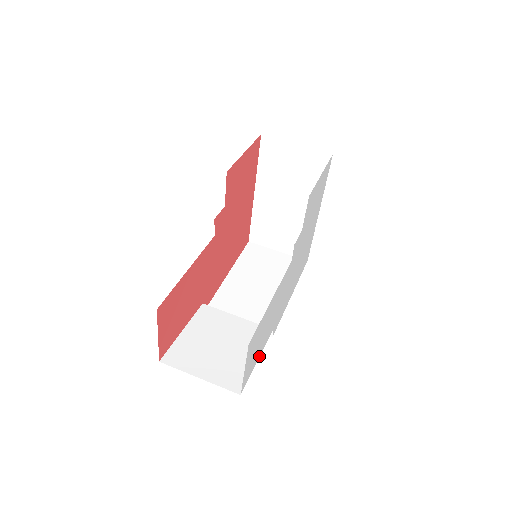
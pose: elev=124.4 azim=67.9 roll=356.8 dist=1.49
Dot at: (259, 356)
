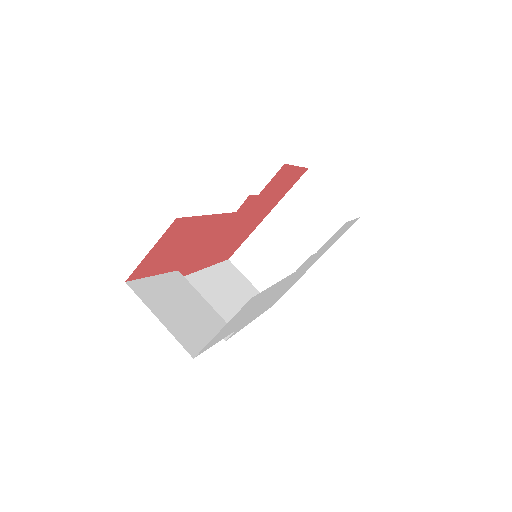
Dot at: occluded
